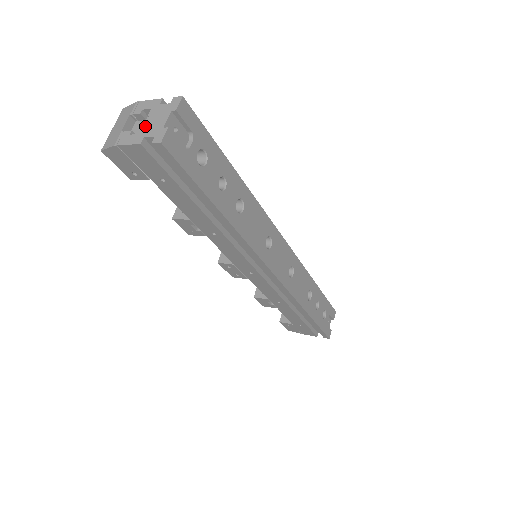
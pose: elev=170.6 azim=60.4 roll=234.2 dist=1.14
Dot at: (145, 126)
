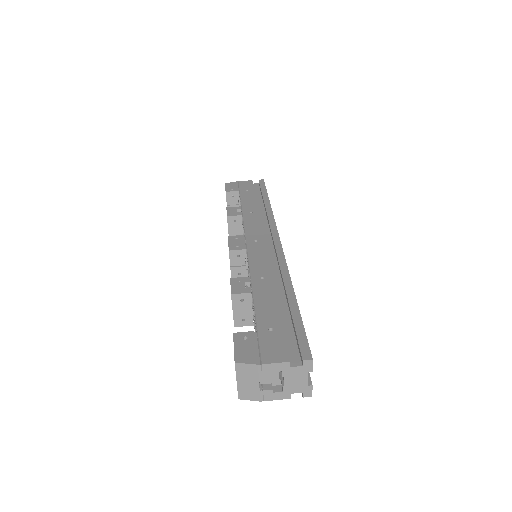
Dot at: (286, 386)
